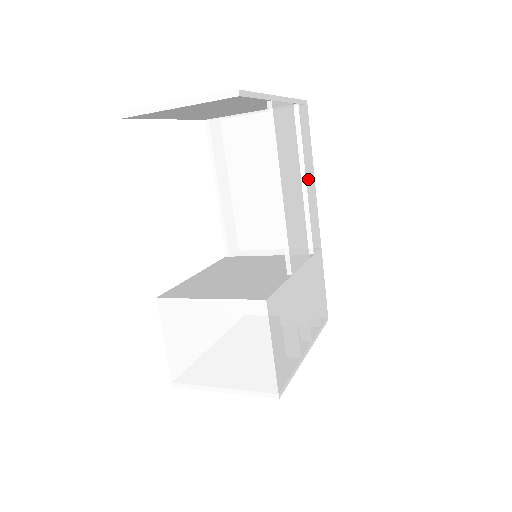
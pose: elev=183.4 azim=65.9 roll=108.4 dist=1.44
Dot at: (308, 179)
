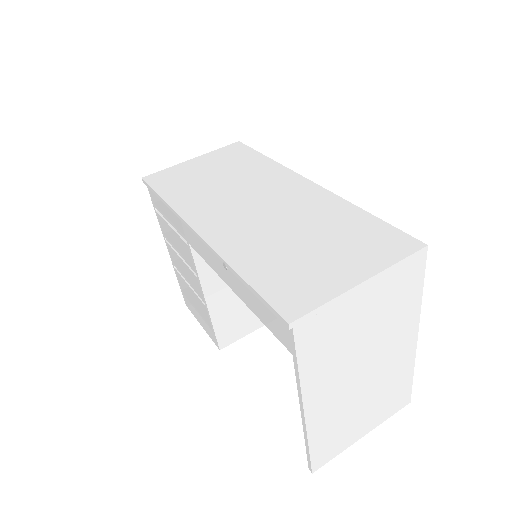
Dot at: occluded
